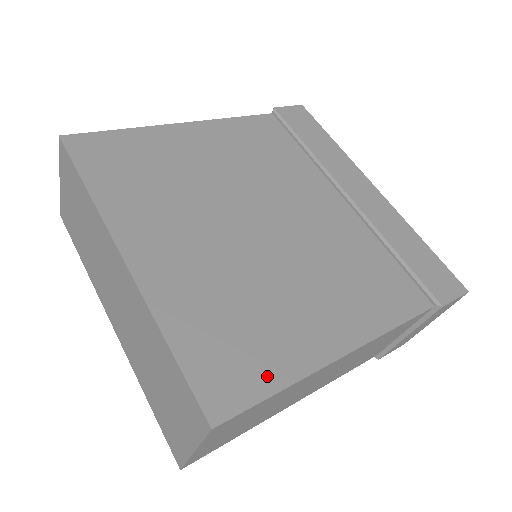
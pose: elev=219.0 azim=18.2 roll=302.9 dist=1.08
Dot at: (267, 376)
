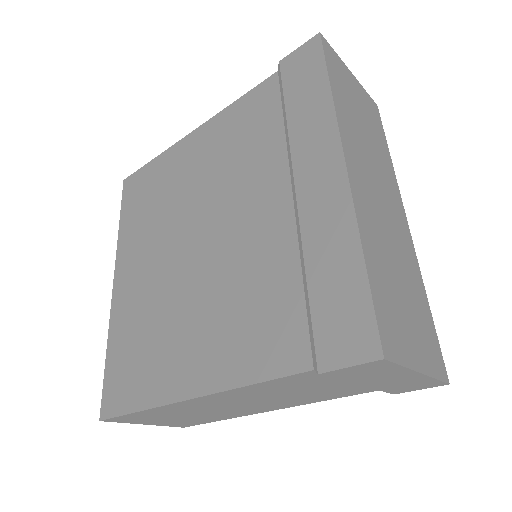
Dot at: (136, 396)
